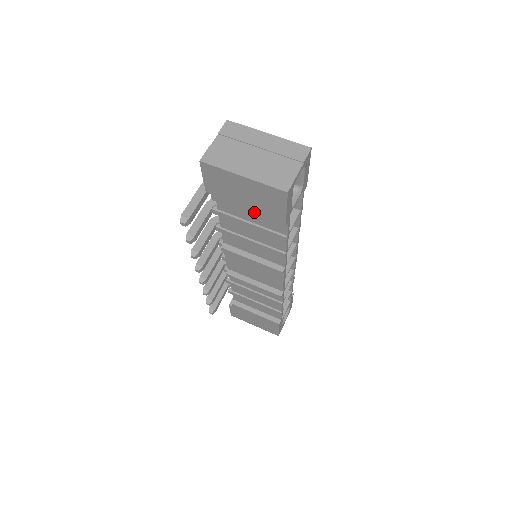
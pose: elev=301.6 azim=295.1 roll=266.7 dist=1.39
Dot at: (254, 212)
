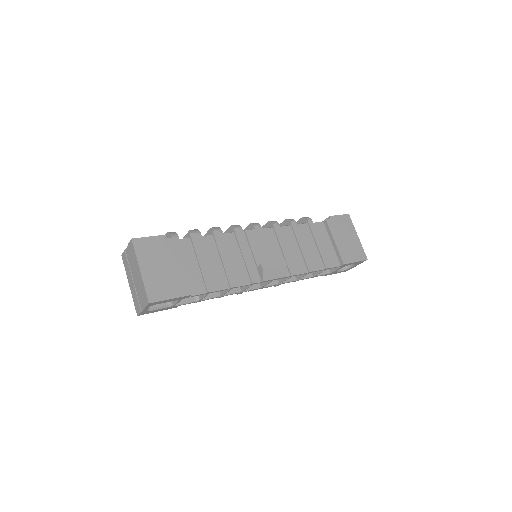
Dot at: occluded
